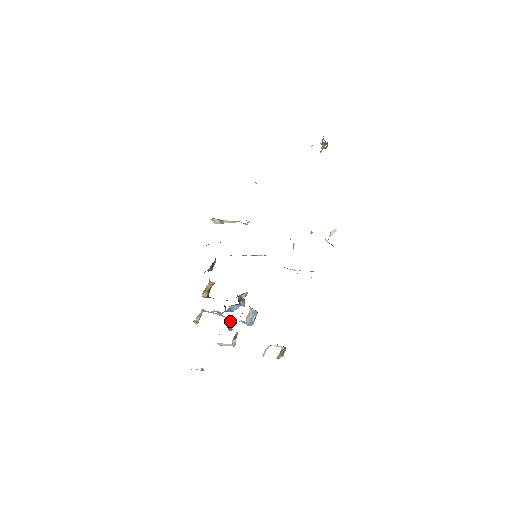
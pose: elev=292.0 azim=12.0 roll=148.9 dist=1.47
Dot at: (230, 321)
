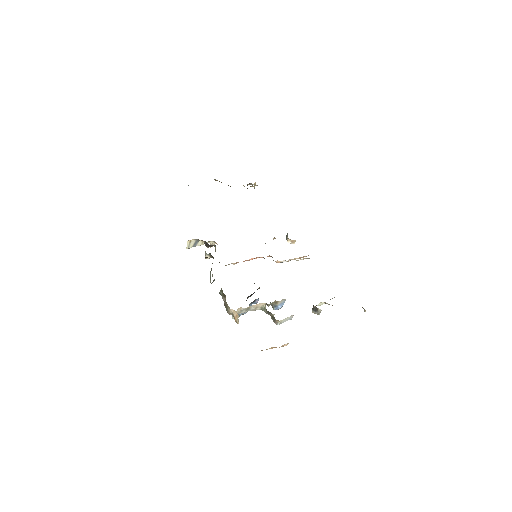
Dot at: occluded
